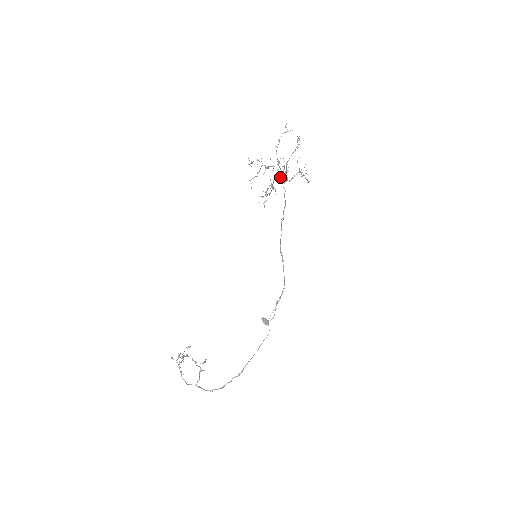
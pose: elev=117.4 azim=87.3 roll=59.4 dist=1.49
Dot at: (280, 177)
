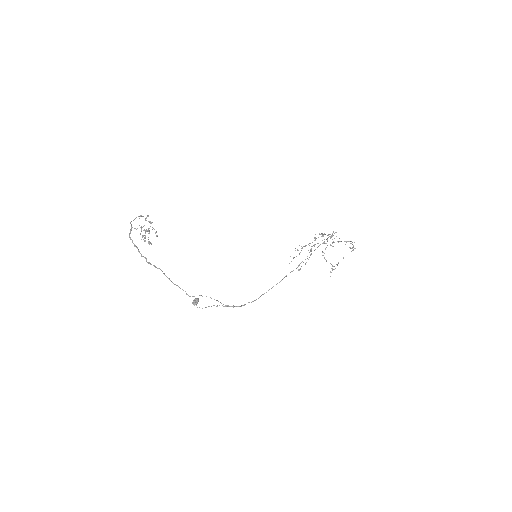
Dot at: (325, 234)
